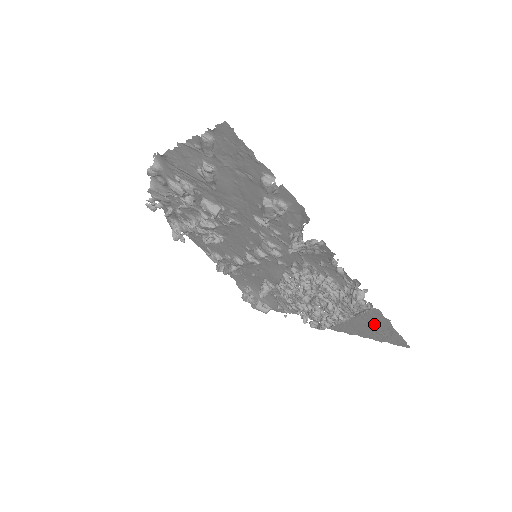
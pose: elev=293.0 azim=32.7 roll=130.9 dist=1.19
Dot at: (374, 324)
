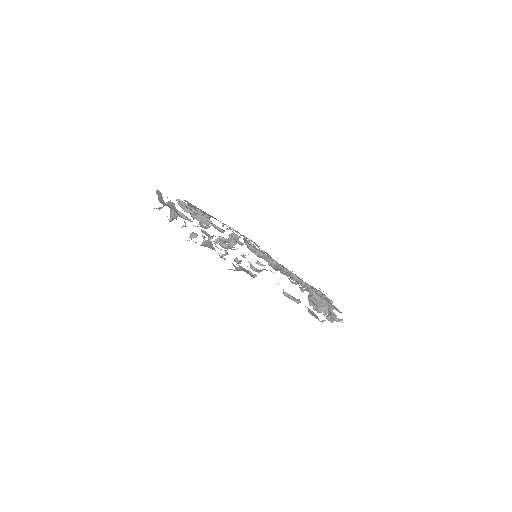
Dot at: occluded
